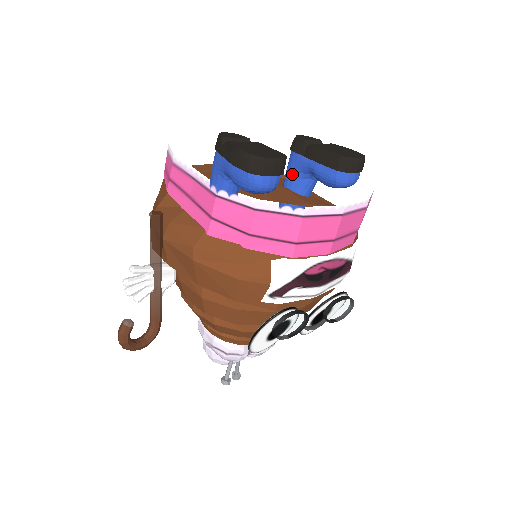
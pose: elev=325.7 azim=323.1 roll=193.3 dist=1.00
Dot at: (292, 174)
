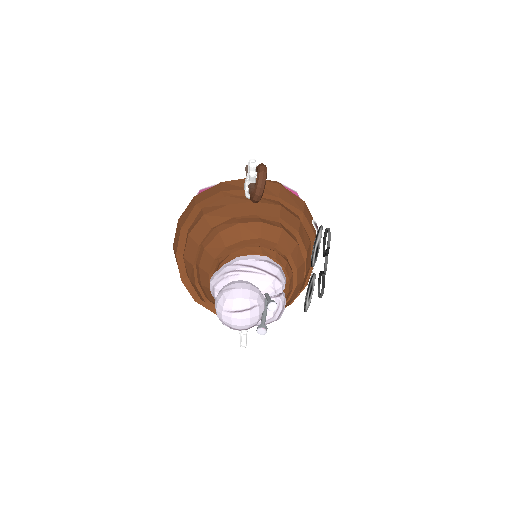
Dot at: occluded
